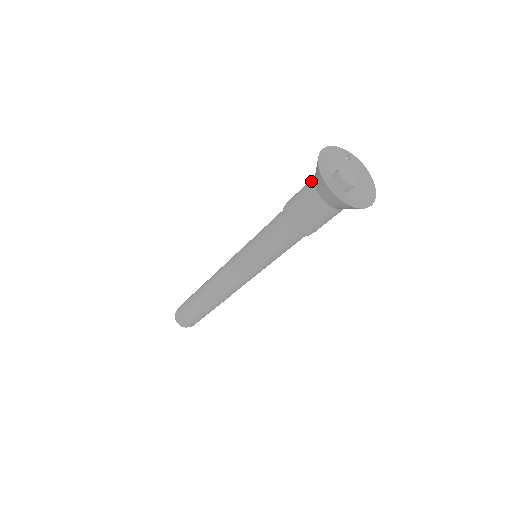
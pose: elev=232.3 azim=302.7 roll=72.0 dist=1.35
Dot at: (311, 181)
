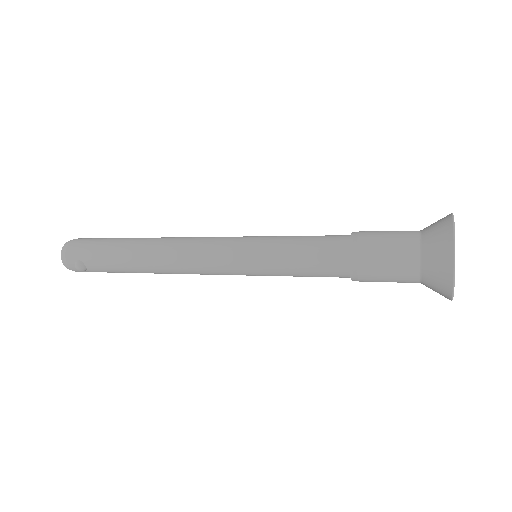
Dot at: (414, 234)
